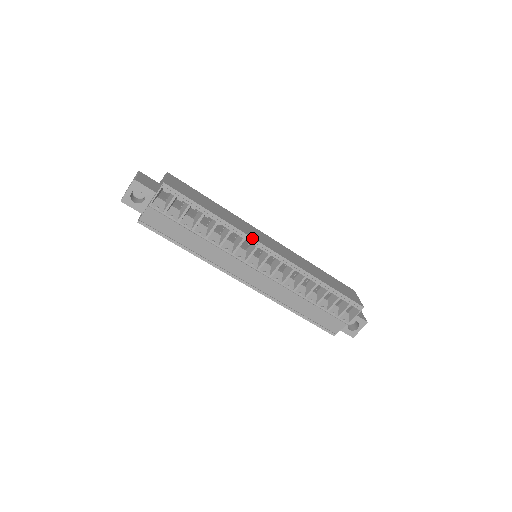
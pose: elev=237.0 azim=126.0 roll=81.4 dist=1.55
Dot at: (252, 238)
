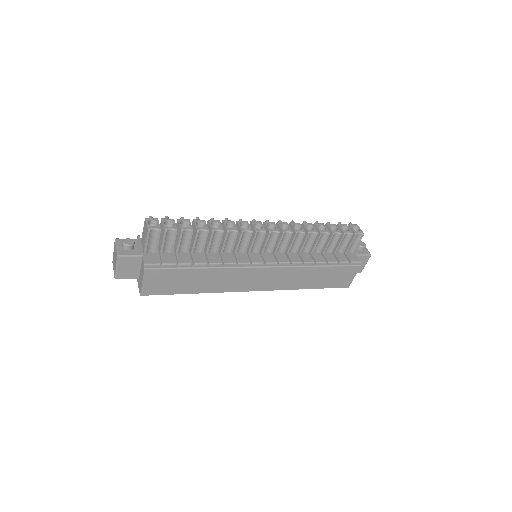
Dot at: occluded
